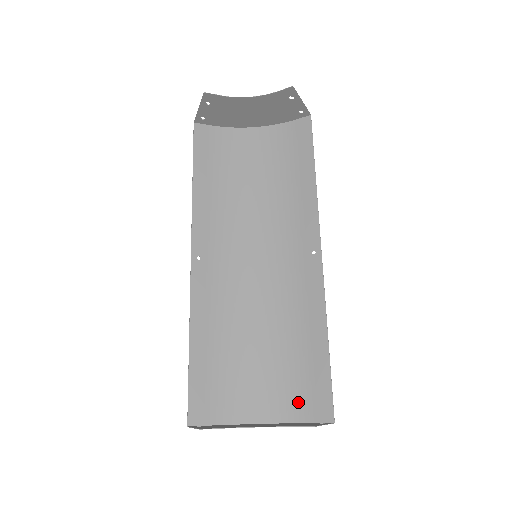
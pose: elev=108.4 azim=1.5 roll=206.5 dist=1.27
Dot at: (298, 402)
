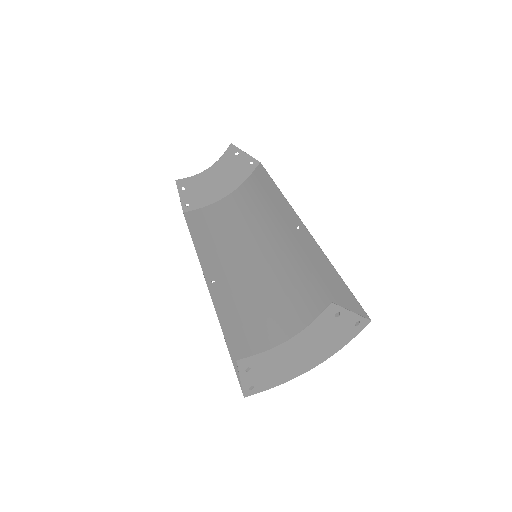
Dot at: occluded
